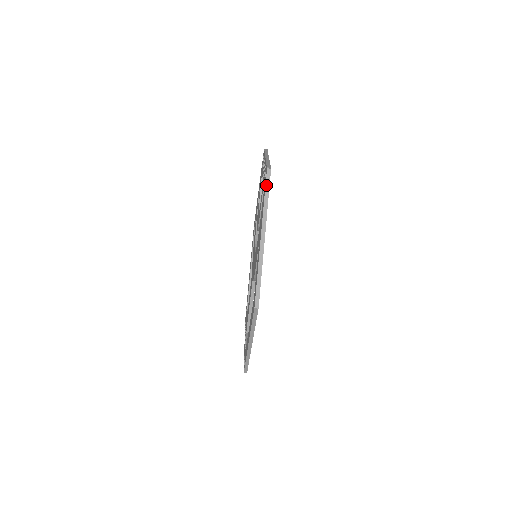
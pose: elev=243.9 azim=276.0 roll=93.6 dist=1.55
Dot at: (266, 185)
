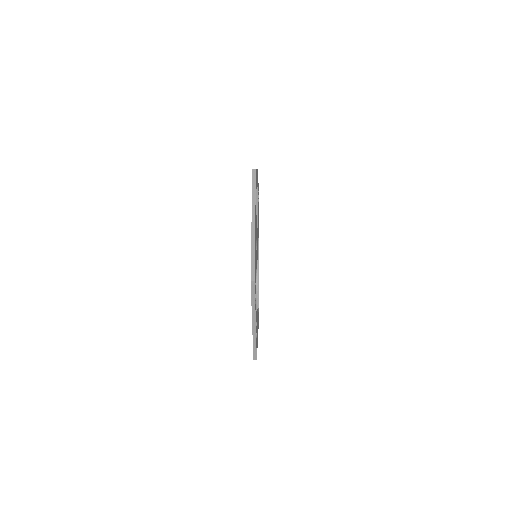
Dot at: occluded
